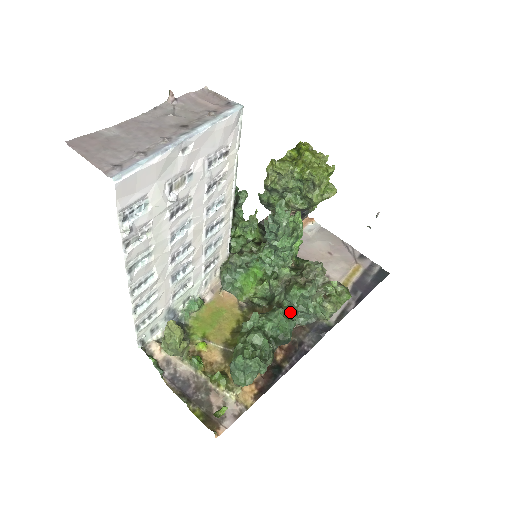
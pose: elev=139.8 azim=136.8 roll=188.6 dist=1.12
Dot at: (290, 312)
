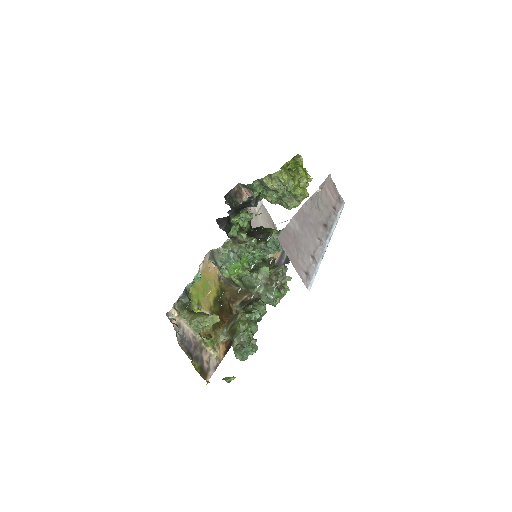
Dot at: occluded
